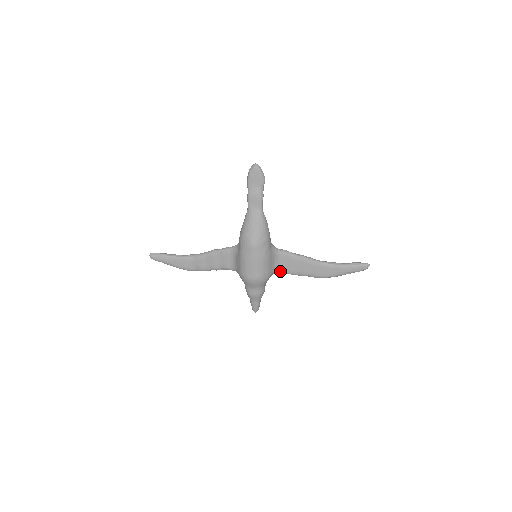
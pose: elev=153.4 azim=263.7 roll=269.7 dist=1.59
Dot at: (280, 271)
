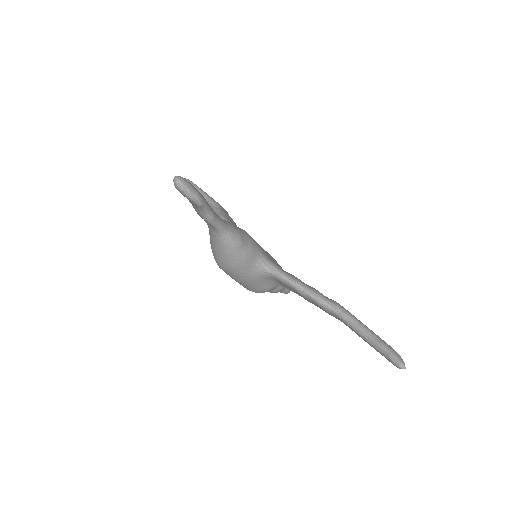
Dot at: occluded
